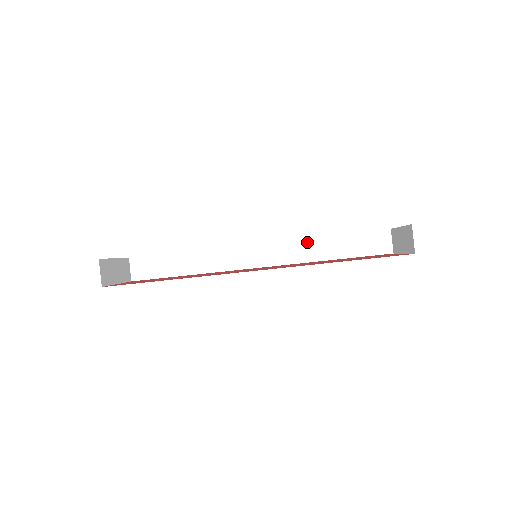
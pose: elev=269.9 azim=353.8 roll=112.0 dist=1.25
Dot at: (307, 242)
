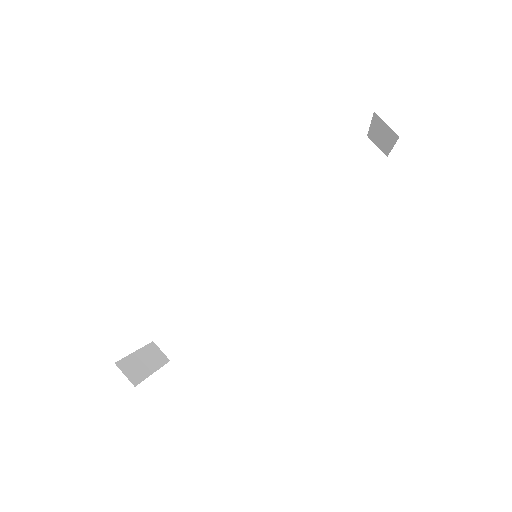
Dot at: (298, 208)
